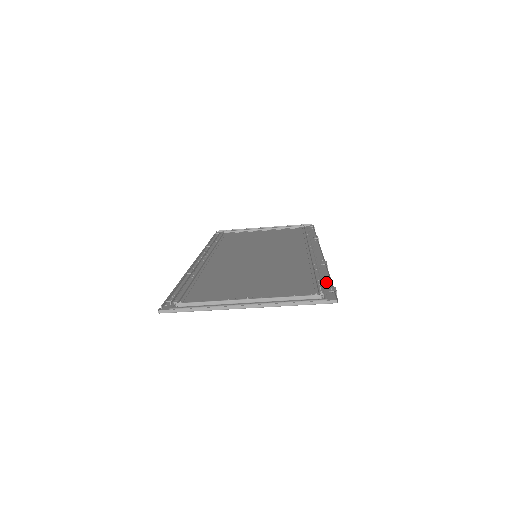
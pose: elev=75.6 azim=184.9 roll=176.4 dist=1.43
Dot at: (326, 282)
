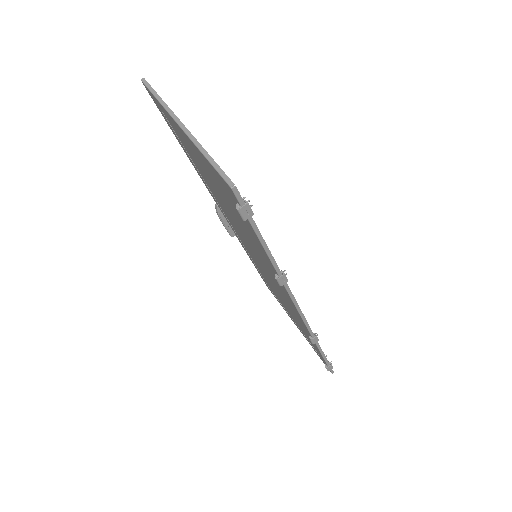
Dot at: occluded
